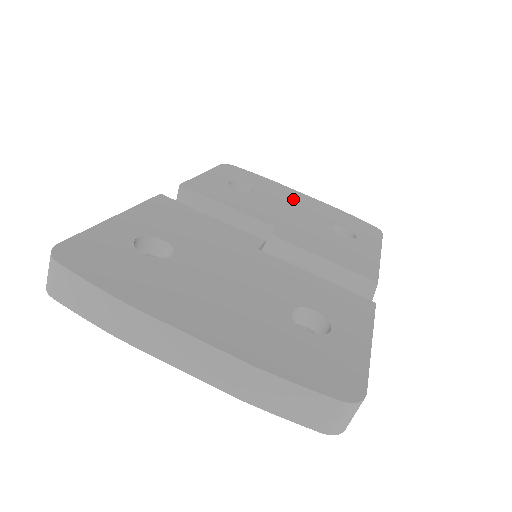
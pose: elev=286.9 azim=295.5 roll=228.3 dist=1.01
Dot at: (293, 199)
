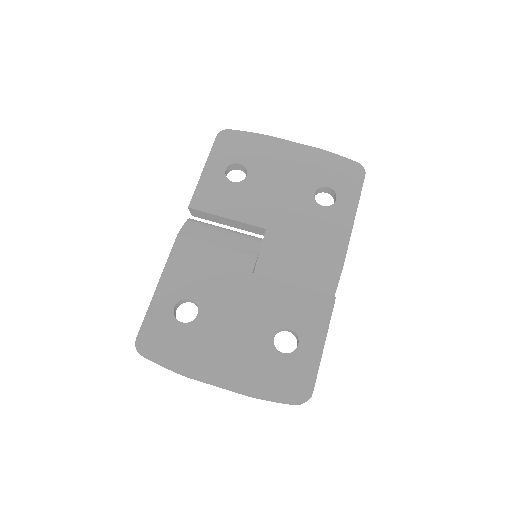
Dot at: (283, 163)
